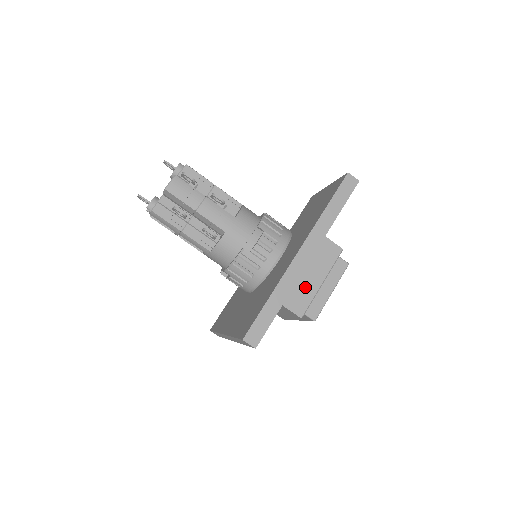
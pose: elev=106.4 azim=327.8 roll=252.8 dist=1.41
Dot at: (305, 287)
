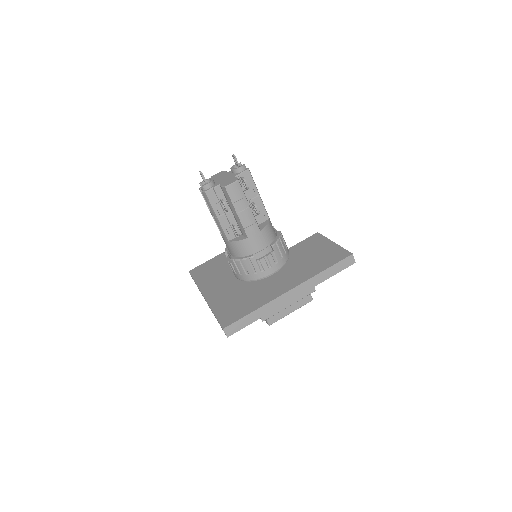
Dot at: occluded
